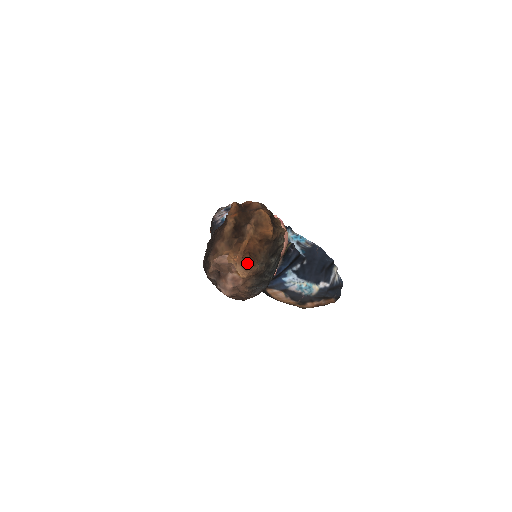
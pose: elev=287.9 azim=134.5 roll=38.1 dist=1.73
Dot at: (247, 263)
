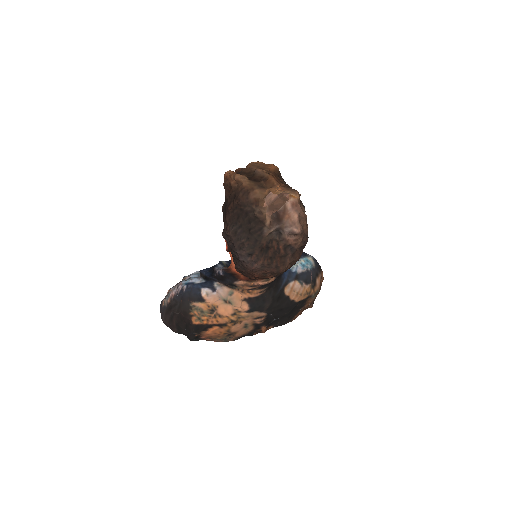
Dot at: (288, 188)
